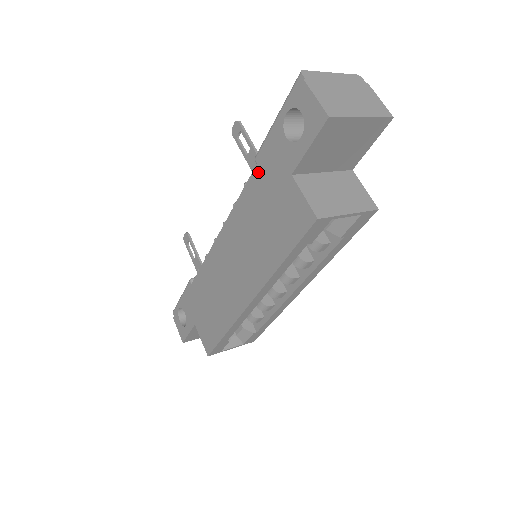
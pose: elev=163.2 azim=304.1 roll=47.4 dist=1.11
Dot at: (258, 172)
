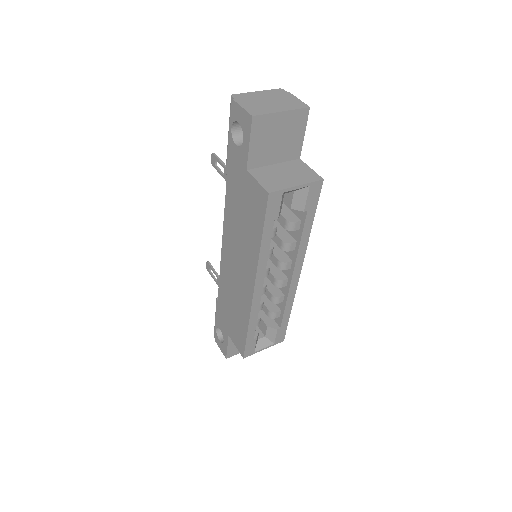
Dot at: (229, 181)
